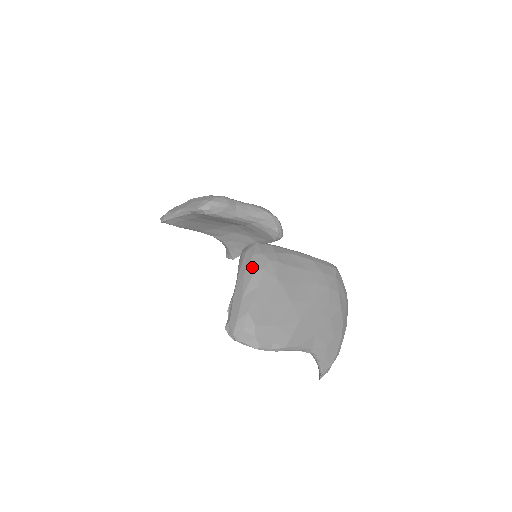
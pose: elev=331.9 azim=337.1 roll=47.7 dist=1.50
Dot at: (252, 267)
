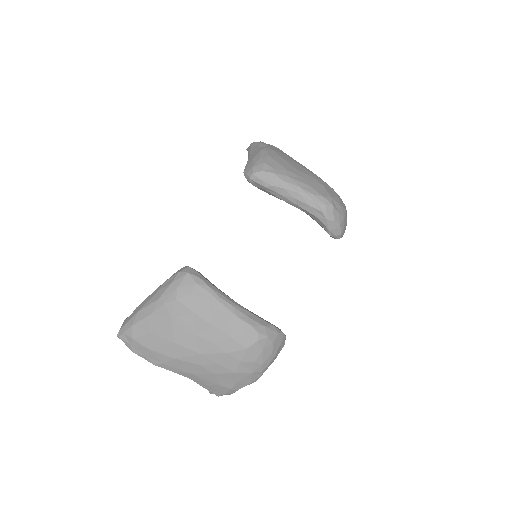
Dot at: (161, 294)
